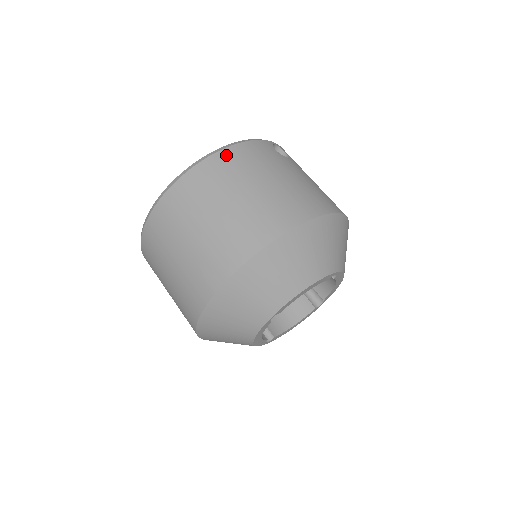
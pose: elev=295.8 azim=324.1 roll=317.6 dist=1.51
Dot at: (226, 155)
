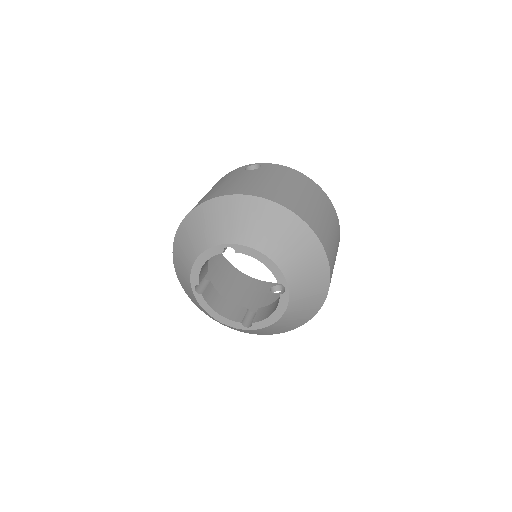
Dot at: occluded
